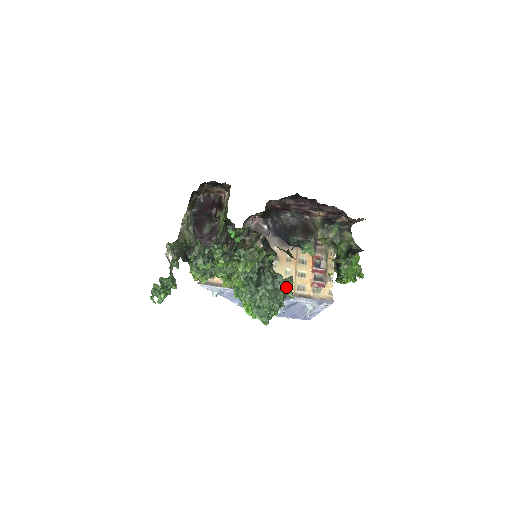
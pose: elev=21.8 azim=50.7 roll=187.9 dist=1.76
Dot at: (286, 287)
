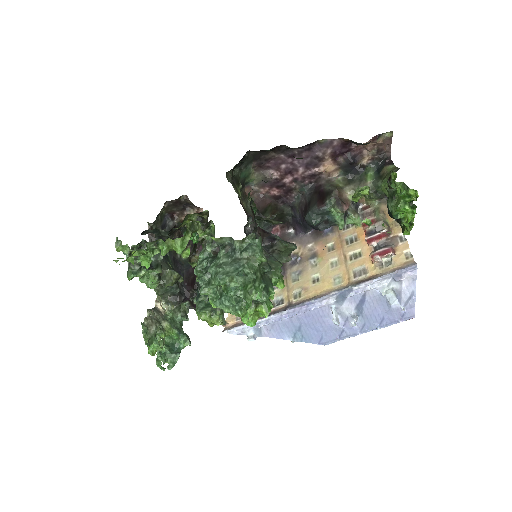
Dot at: (249, 251)
